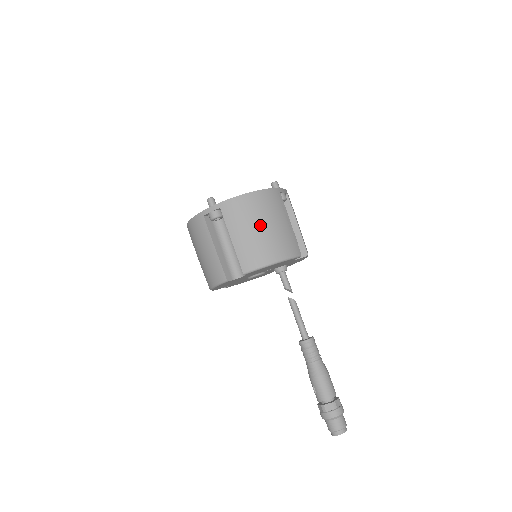
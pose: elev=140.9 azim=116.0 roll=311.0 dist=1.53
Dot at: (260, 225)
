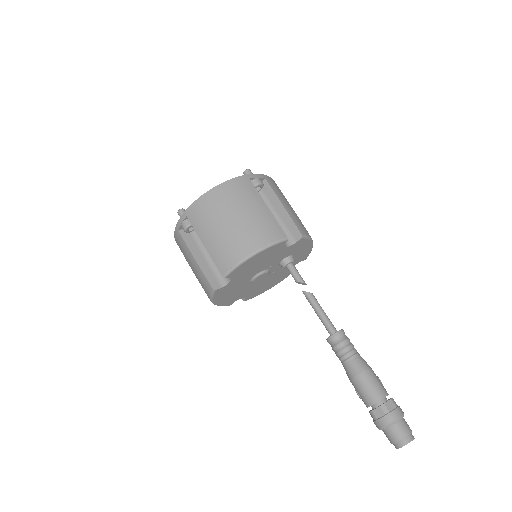
Dot at: (227, 220)
